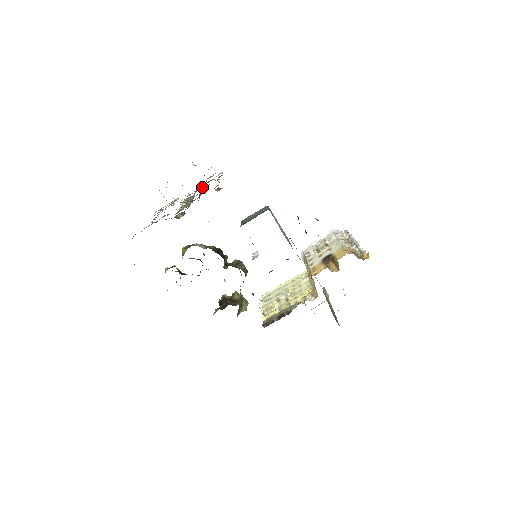
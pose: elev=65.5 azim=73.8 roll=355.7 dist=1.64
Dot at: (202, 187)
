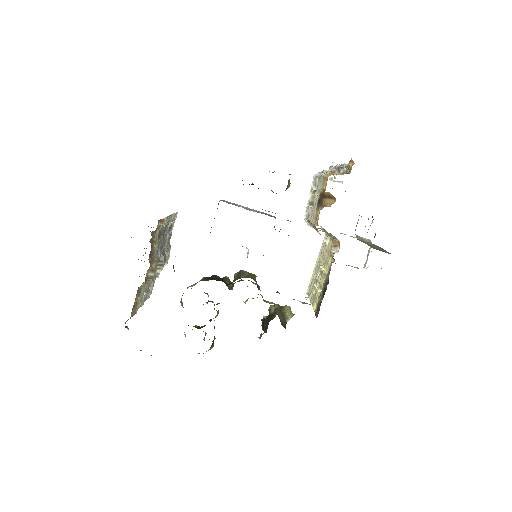
Dot at: (166, 238)
